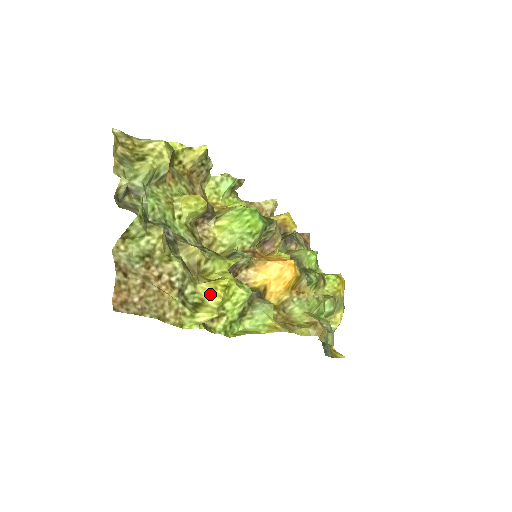
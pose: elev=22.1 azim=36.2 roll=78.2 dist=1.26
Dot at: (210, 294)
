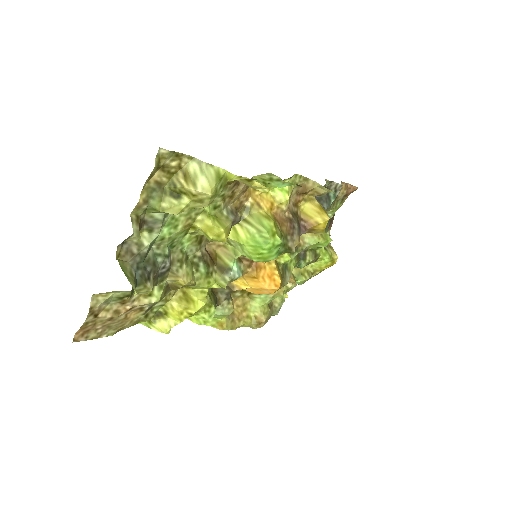
Dot at: (174, 314)
